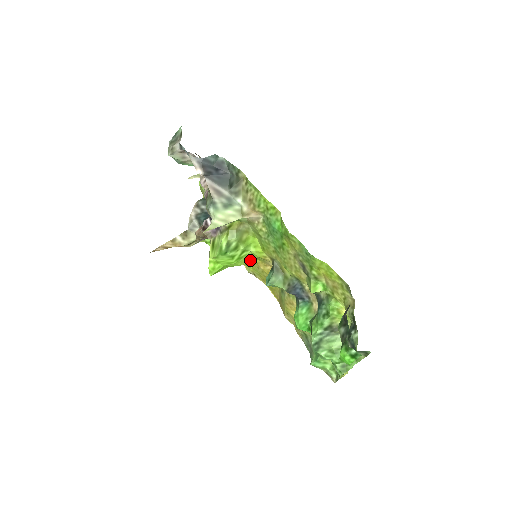
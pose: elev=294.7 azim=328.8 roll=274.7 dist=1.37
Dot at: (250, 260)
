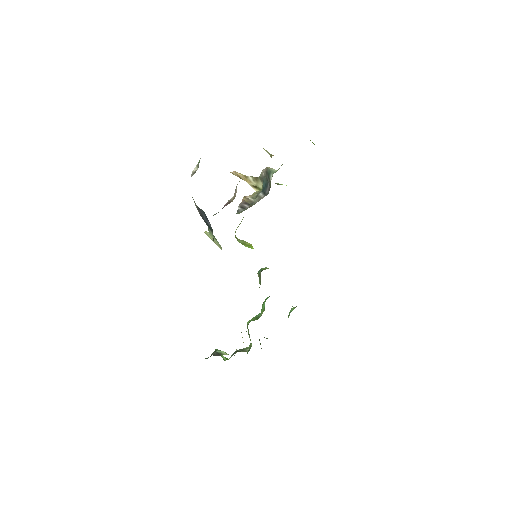
Dot at: occluded
